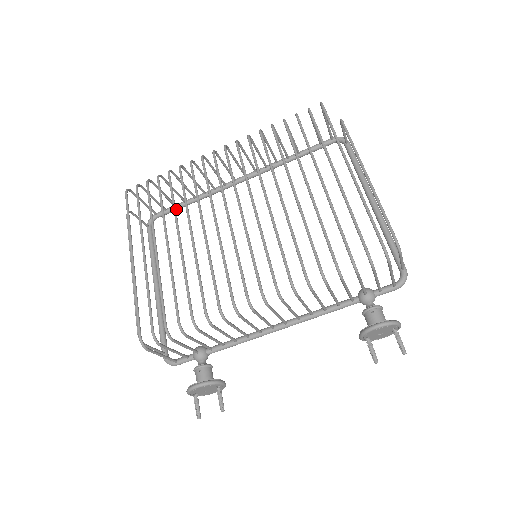
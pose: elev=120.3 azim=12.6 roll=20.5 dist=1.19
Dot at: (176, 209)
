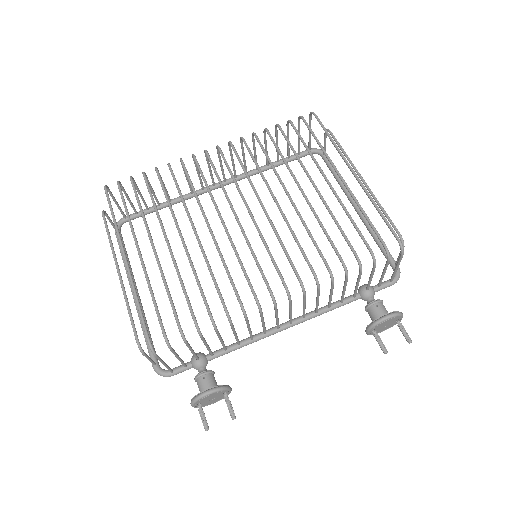
Dot at: (148, 213)
